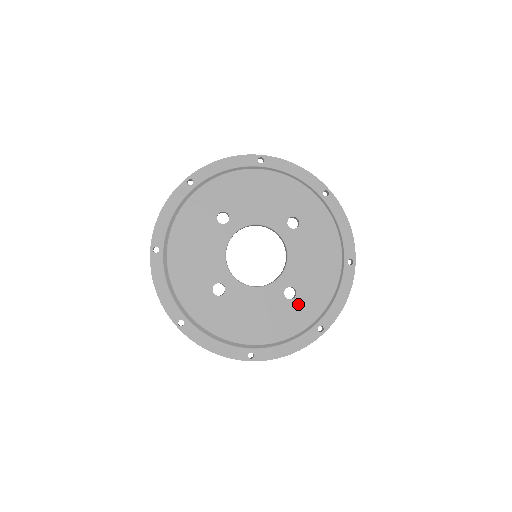
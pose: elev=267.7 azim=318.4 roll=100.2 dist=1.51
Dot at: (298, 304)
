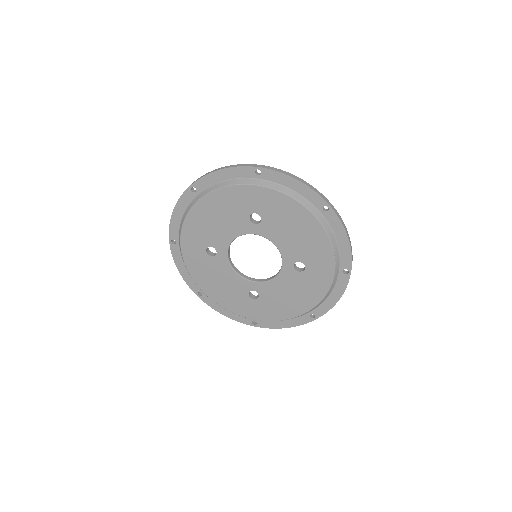
Dot at: (252, 304)
